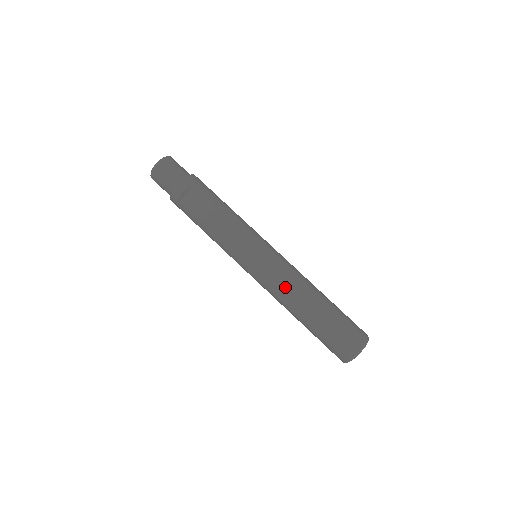
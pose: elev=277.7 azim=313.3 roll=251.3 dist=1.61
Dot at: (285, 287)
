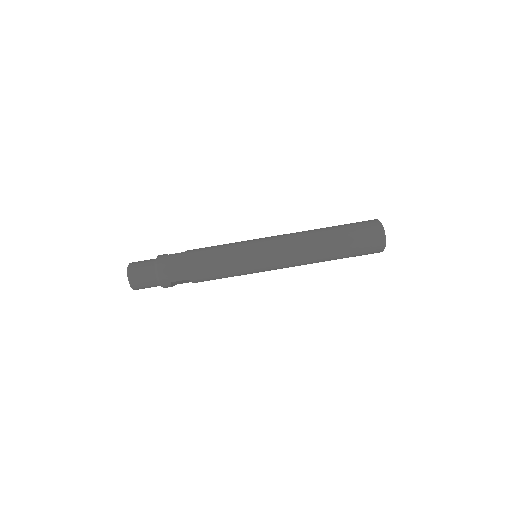
Dot at: occluded
